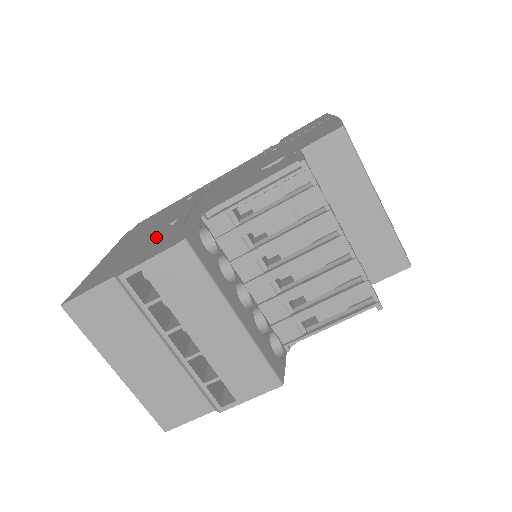
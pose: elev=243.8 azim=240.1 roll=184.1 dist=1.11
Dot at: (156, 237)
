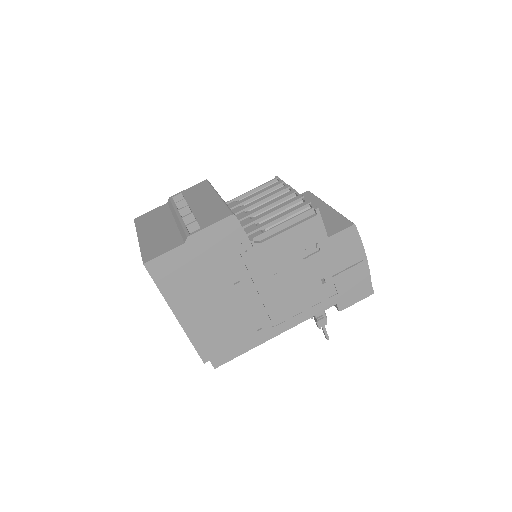
Dot at: occluded
